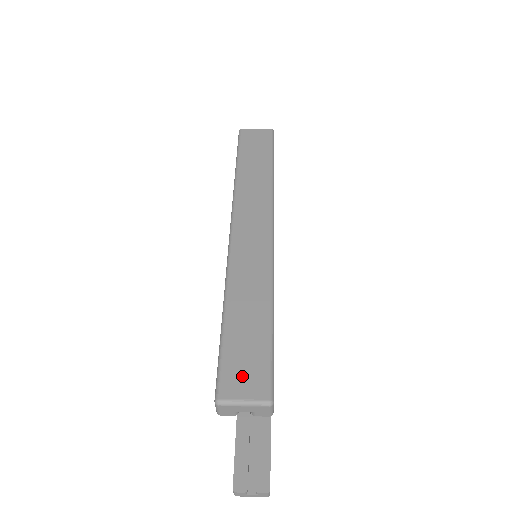
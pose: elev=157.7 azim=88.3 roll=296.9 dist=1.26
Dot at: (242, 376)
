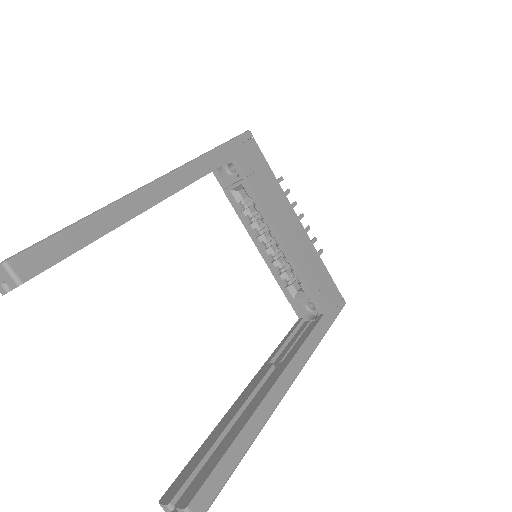
Dot at: occluded
